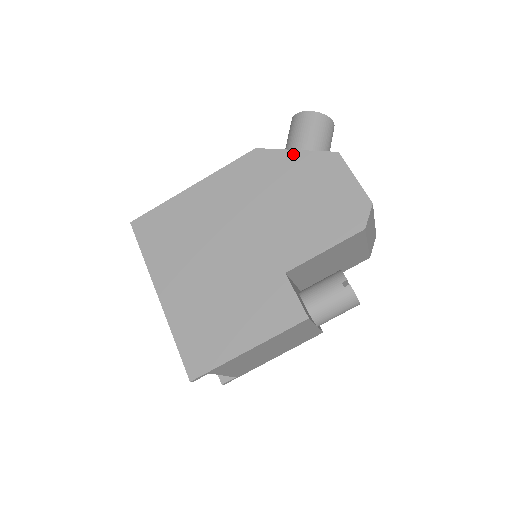
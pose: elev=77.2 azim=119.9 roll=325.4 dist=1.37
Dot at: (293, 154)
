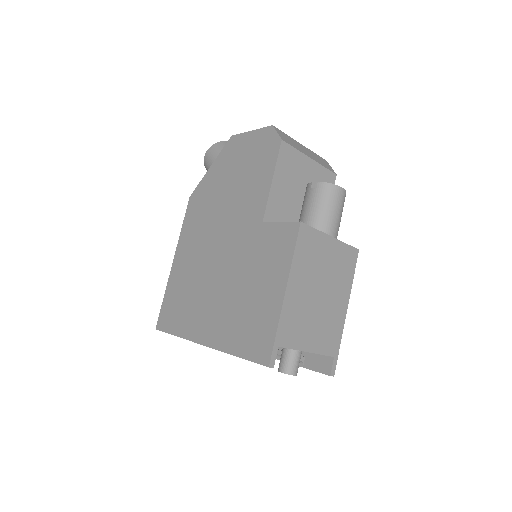
Dot at: (210, 171)
